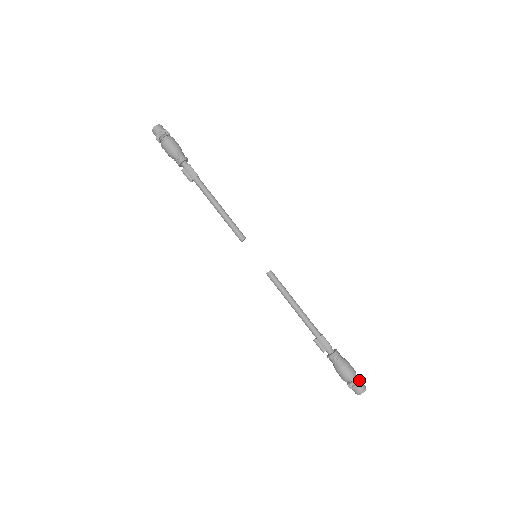
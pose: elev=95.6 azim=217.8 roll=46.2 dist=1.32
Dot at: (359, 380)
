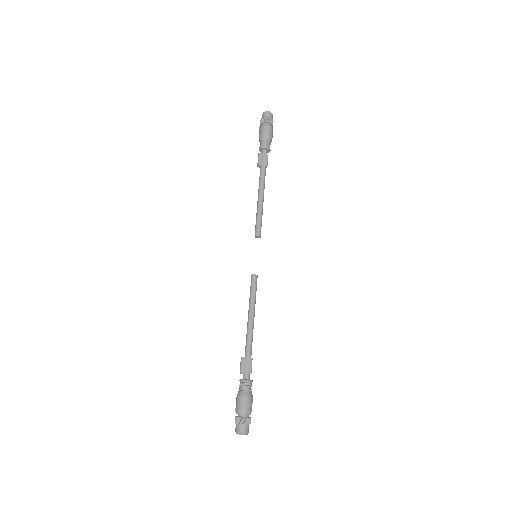
Dot at: (249, 421)
